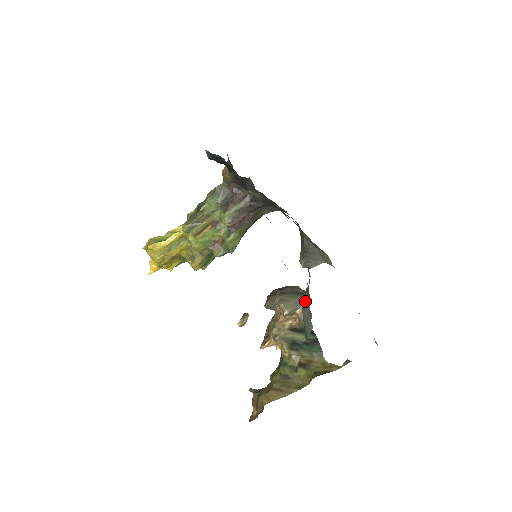
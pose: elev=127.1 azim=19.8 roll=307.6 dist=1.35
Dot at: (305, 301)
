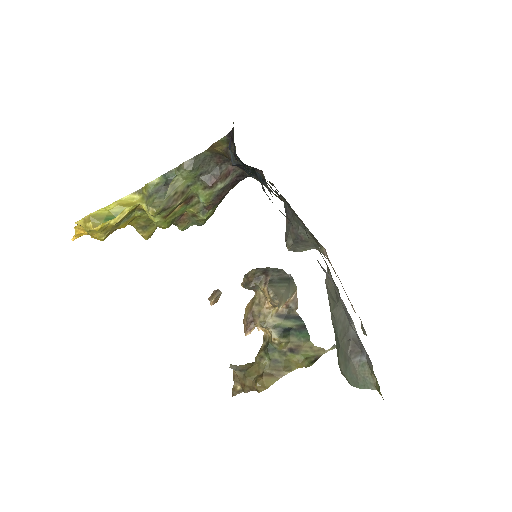
Dot at: (352, 348)
